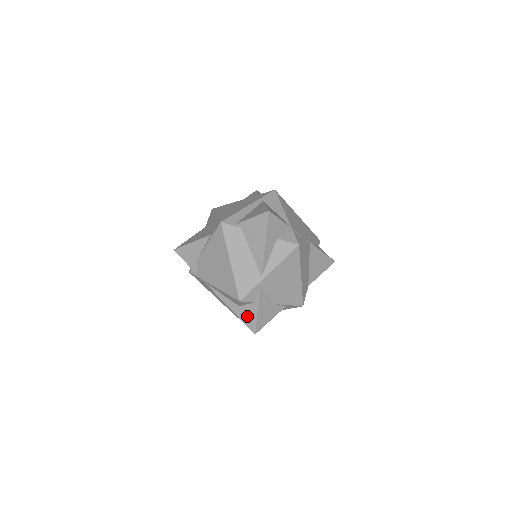
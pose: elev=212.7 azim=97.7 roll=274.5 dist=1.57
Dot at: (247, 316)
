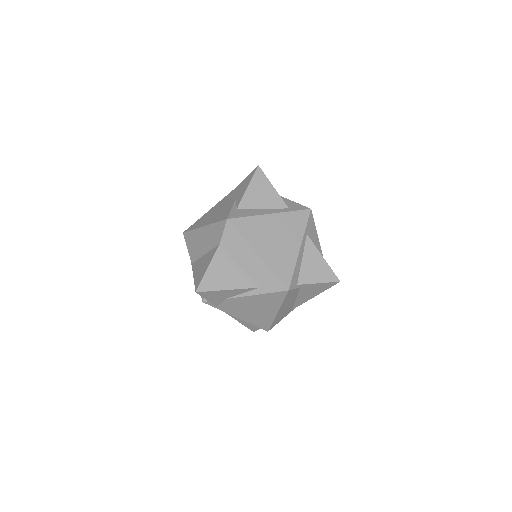
Dot at: (255, 326)
